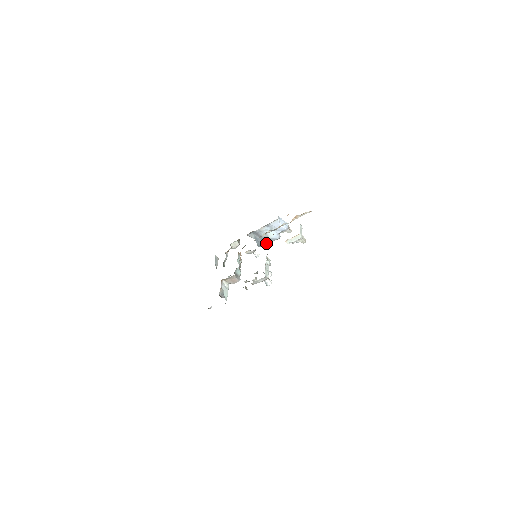
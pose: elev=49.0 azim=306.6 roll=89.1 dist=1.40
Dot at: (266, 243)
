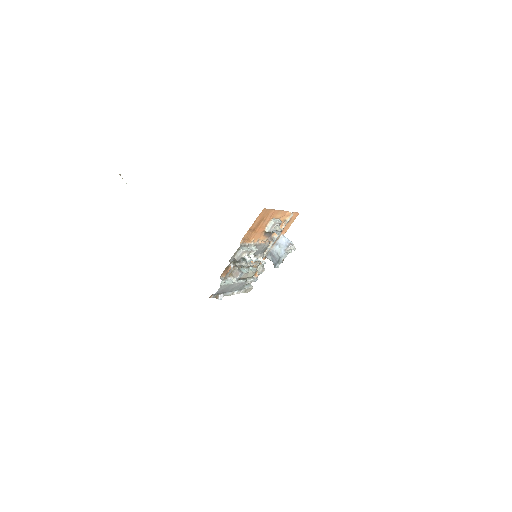
Dot at: (279, 262)
